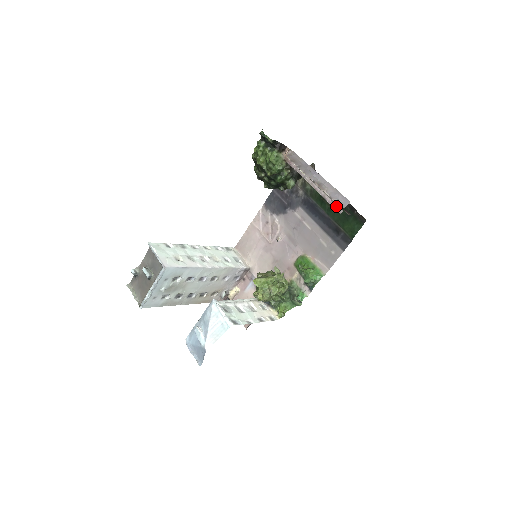
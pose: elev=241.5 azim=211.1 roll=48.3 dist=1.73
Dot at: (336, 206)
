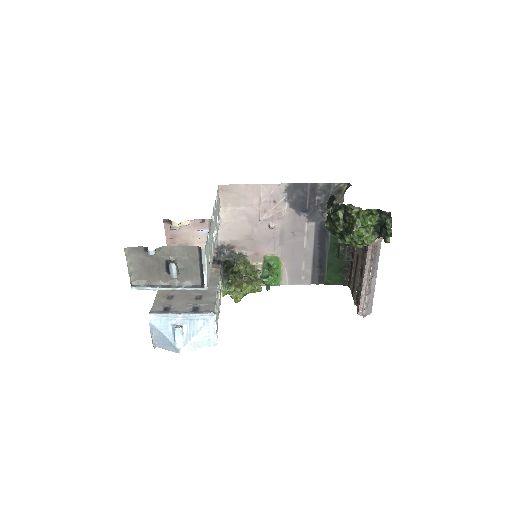
Dot at: (362, 309)
